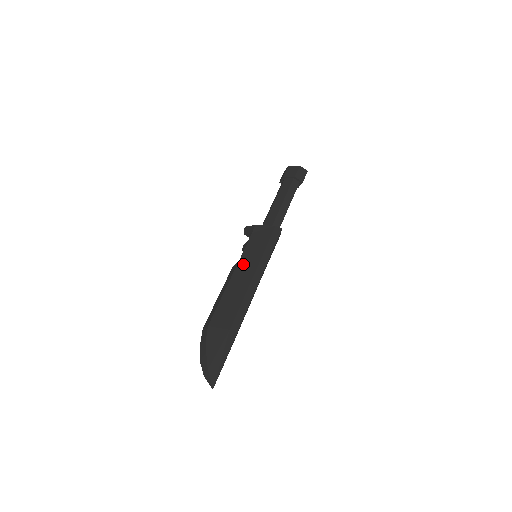
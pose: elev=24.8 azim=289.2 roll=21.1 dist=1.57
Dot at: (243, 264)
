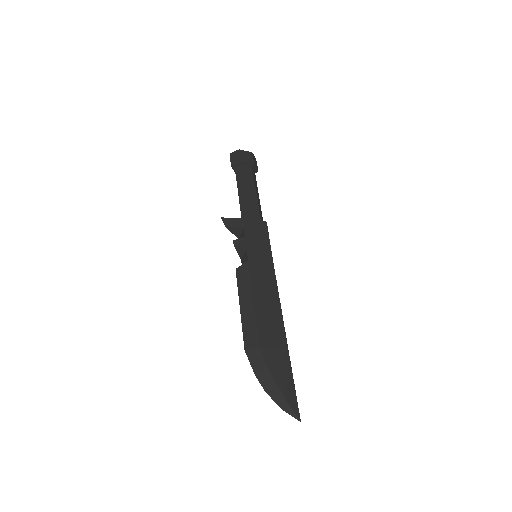
Dot at: (256, 266)
